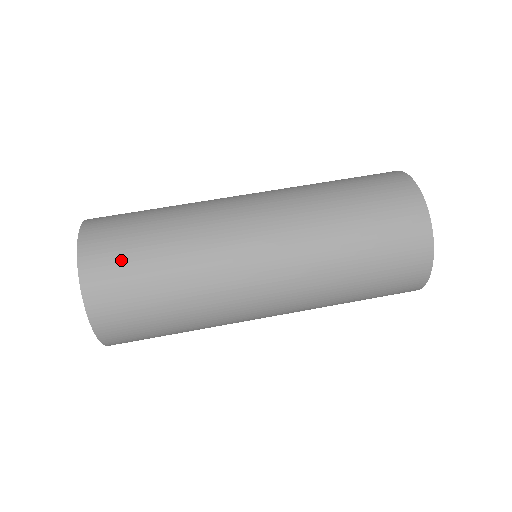
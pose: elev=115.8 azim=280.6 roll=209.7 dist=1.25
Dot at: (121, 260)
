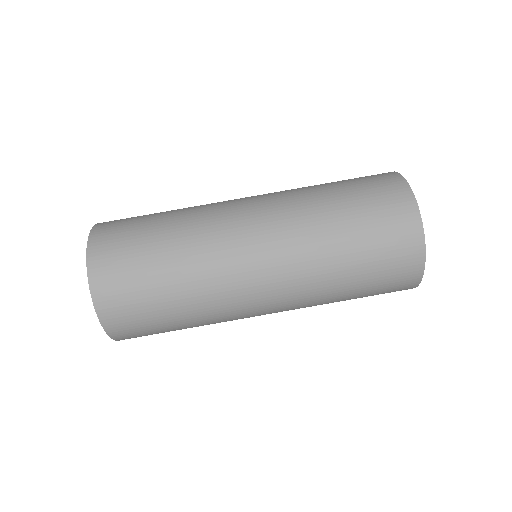
Dot at: (128, 277)
